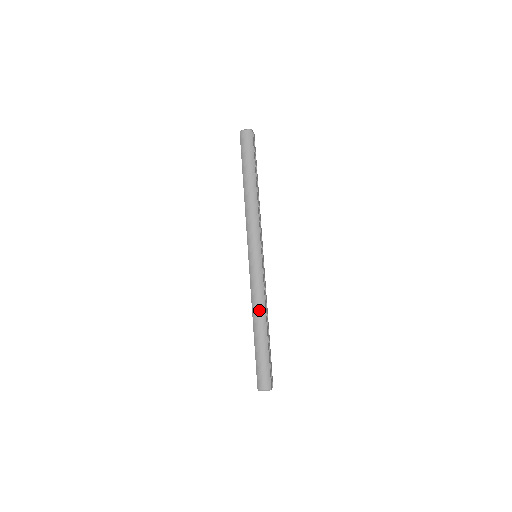
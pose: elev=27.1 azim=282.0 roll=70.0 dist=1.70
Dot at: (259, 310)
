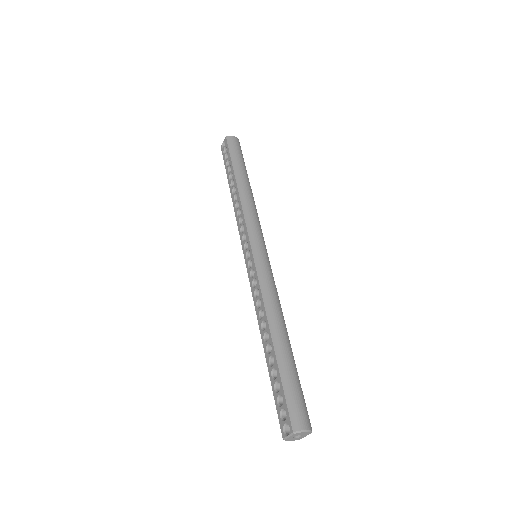
Dot at: (278, 313)
